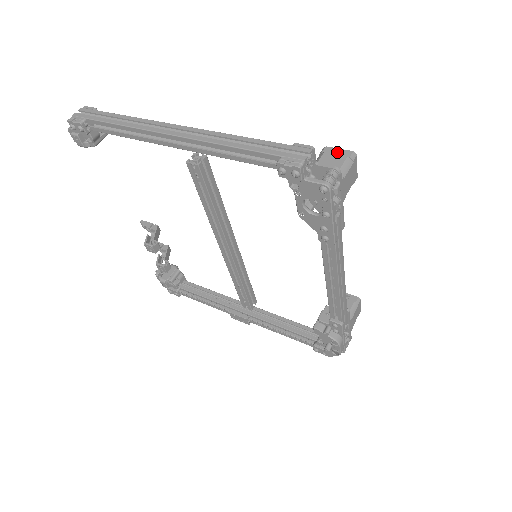
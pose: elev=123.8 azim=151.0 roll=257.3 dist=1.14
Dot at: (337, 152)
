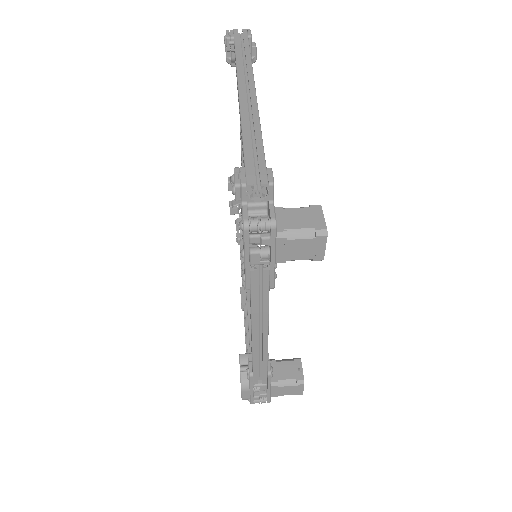
Dot at: (317, 217)
